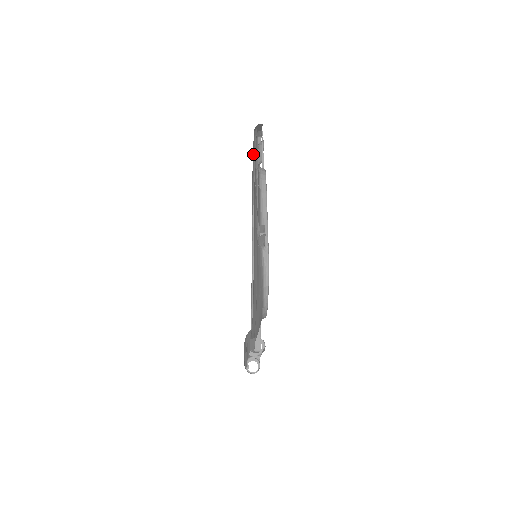
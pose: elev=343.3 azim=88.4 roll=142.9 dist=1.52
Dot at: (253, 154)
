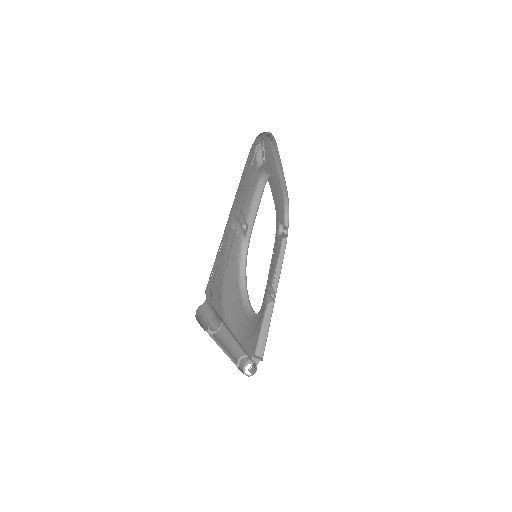
Dot at: occluded
